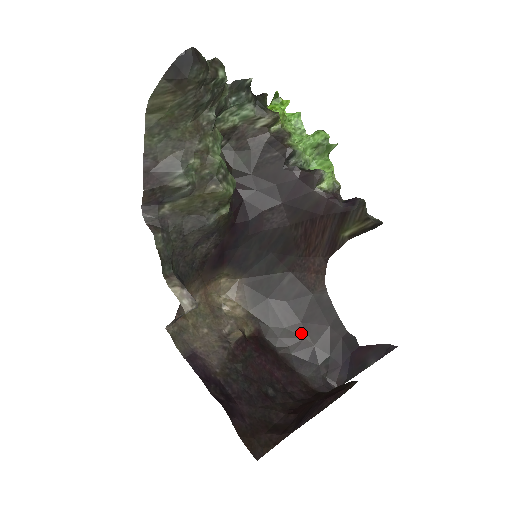
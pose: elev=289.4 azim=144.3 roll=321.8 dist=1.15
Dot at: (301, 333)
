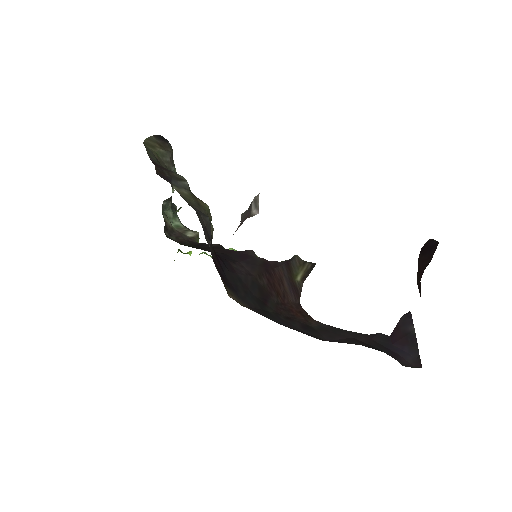
Dot at: (338, 342)
